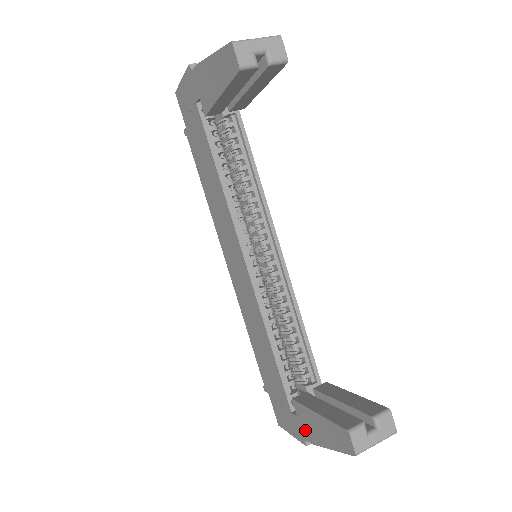
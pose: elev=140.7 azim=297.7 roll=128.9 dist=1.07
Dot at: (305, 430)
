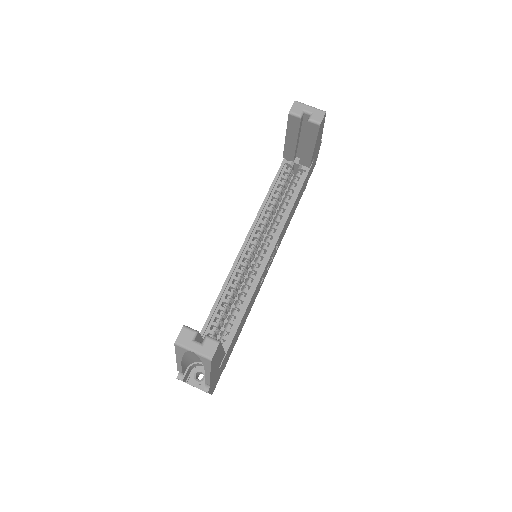
Dot at: occluded
